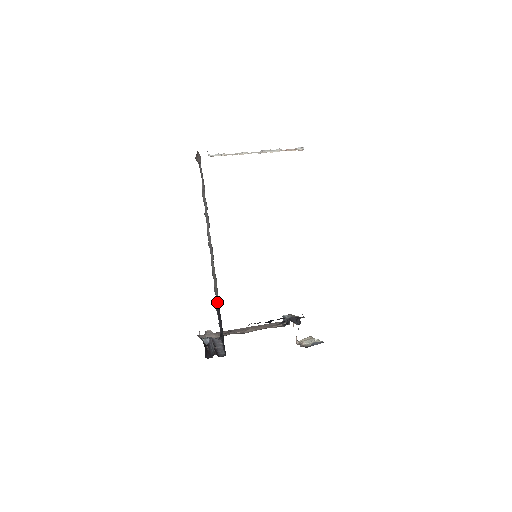
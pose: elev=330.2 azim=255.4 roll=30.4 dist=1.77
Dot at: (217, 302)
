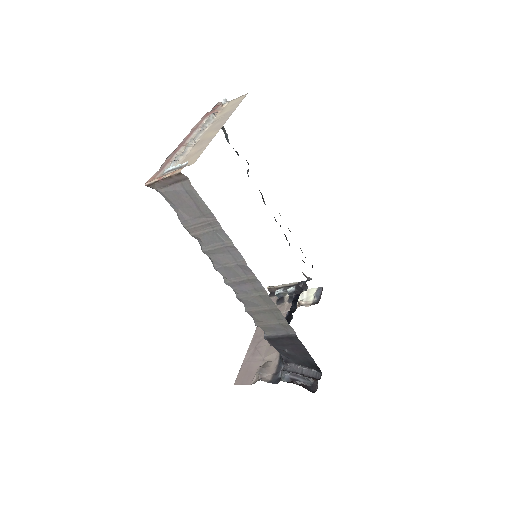
Dot at: (271, 334)
